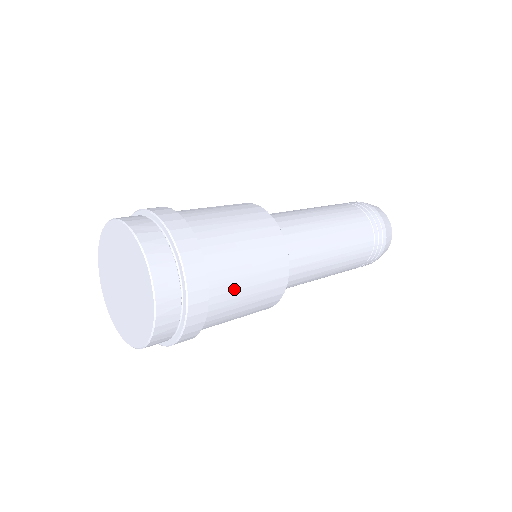
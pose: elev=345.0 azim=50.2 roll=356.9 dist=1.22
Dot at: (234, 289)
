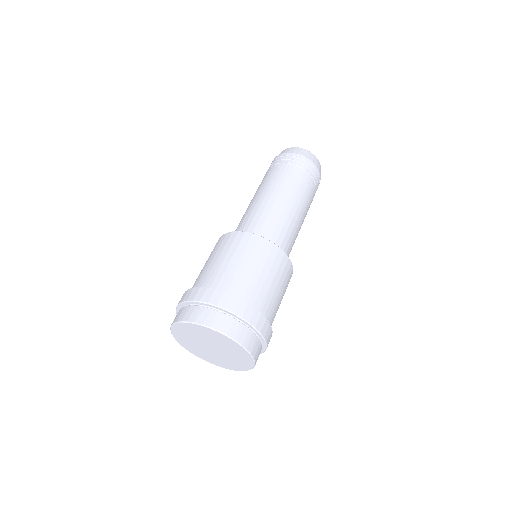
Dot at: (271, 298)
